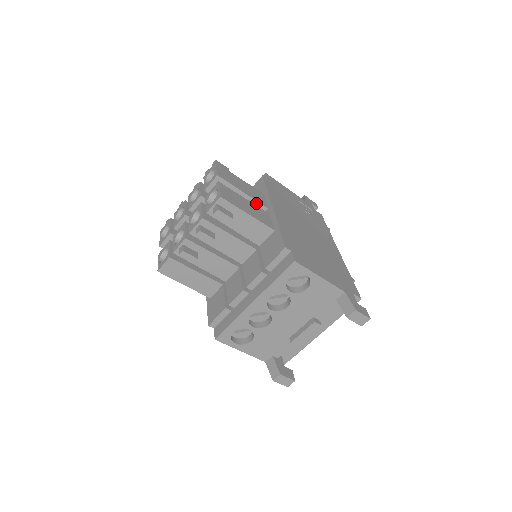
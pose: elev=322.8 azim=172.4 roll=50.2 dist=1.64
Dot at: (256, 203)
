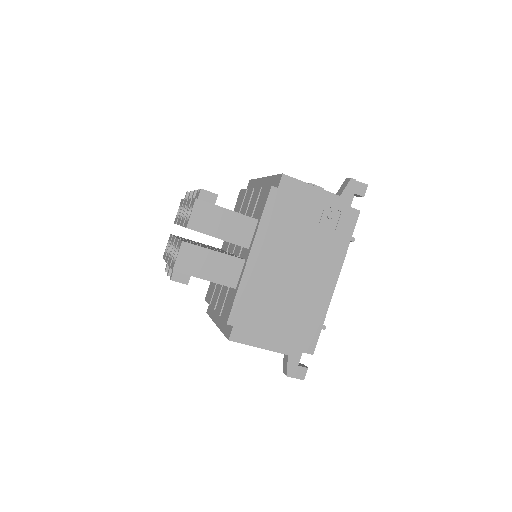
Dot at: (235, 244)
